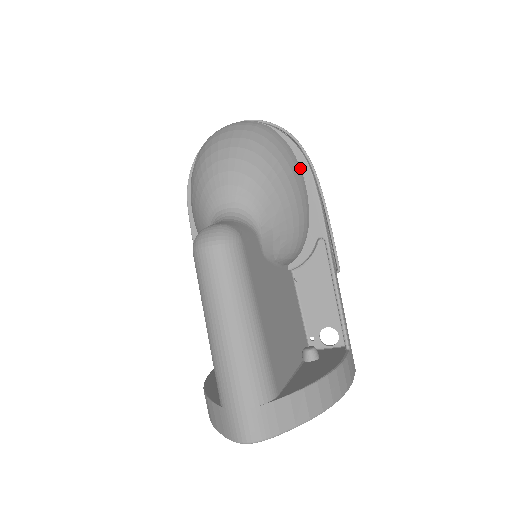
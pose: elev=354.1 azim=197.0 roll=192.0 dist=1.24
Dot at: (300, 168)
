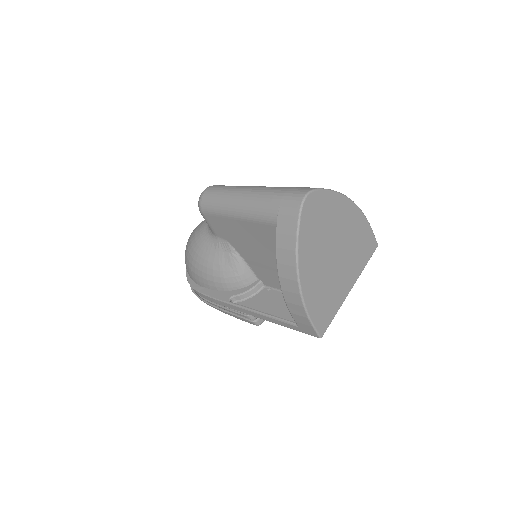
Dot at: occluded
